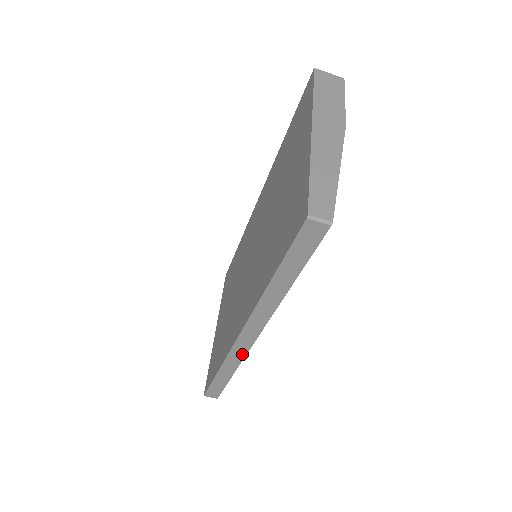
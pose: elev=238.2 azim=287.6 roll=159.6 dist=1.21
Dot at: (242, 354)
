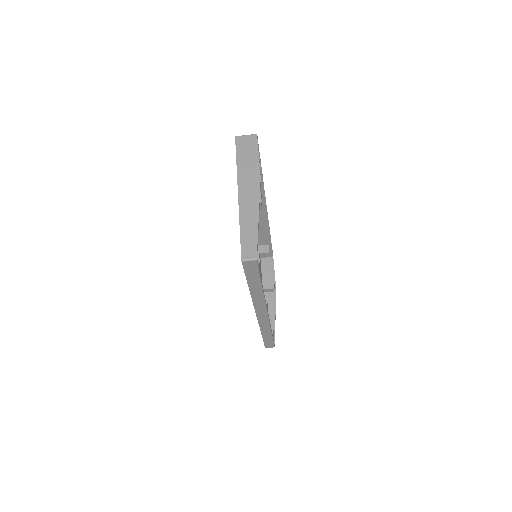
Dot at: (267, 322)
